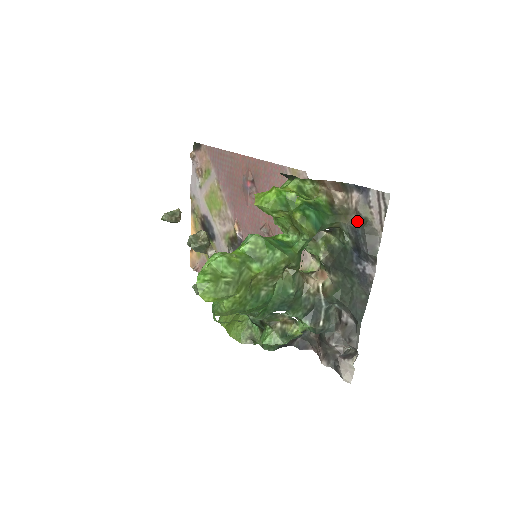
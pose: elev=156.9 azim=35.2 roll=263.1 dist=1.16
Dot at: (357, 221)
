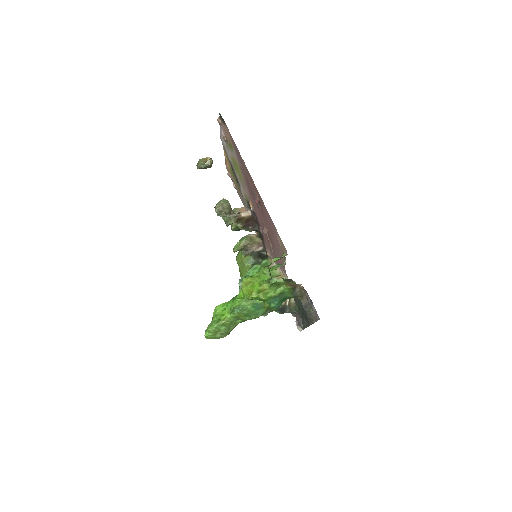
Dot at: (306, 305)
